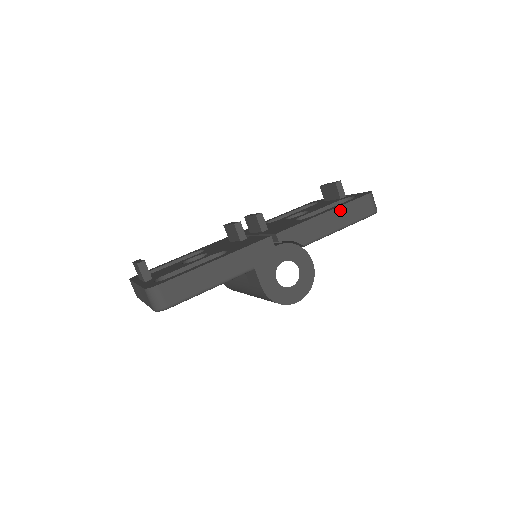
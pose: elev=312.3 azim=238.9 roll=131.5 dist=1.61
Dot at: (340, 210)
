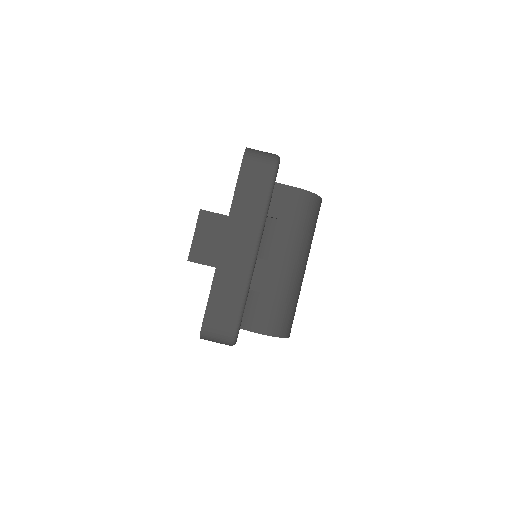
Dot at: occluded
